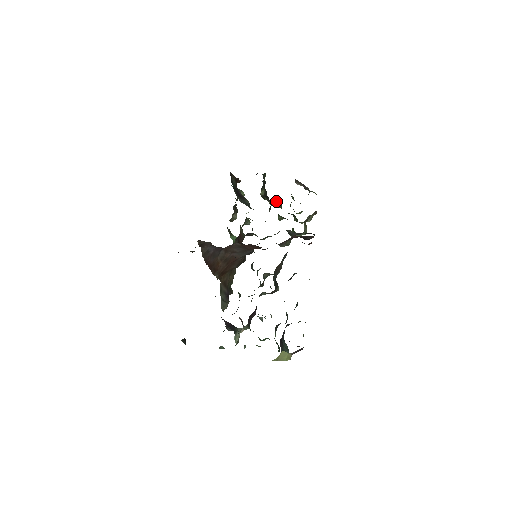
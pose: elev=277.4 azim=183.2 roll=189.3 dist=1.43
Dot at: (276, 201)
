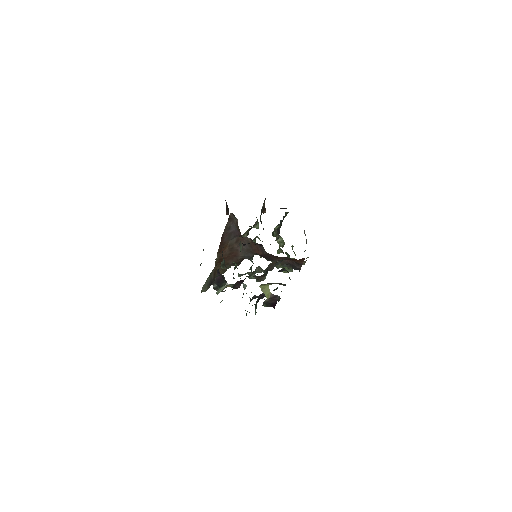
Dot at: (282, 239)
